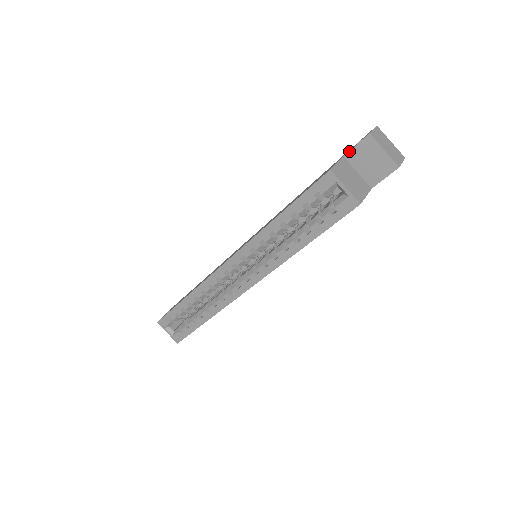
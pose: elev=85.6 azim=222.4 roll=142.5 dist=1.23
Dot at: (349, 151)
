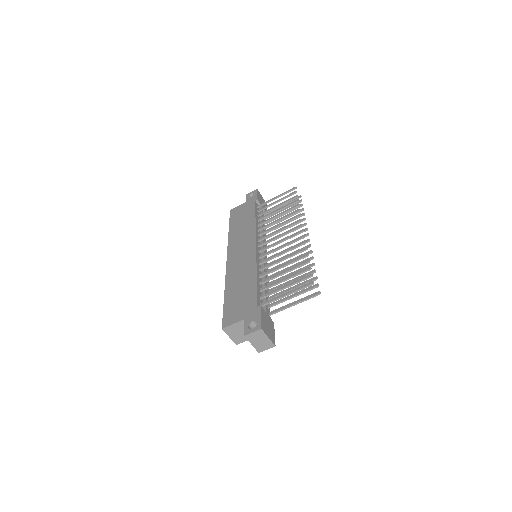
Dot at: (244, 323)
